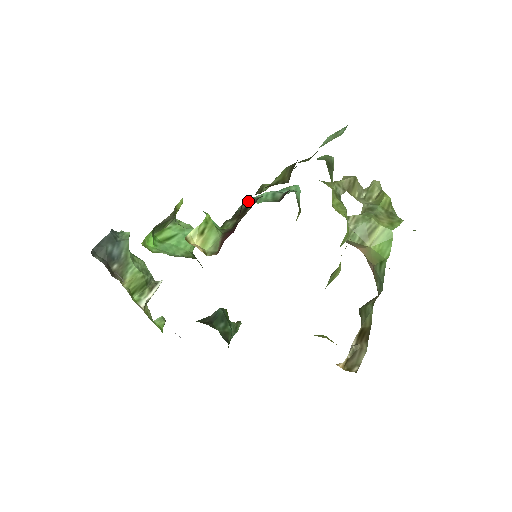
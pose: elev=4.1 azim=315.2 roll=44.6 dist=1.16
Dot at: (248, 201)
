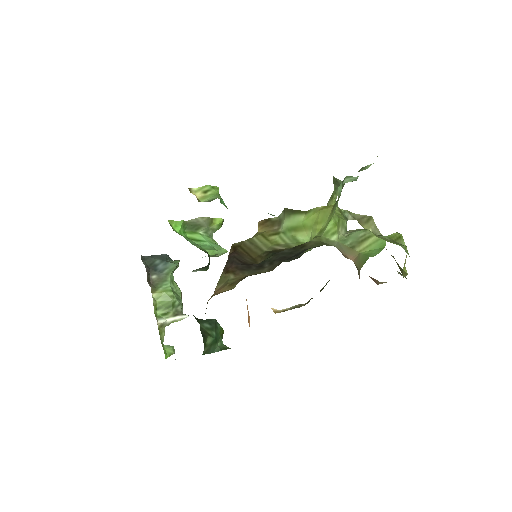
Dot at: occluded
